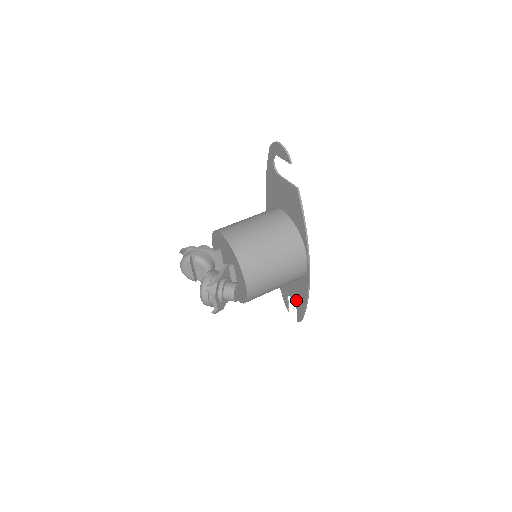
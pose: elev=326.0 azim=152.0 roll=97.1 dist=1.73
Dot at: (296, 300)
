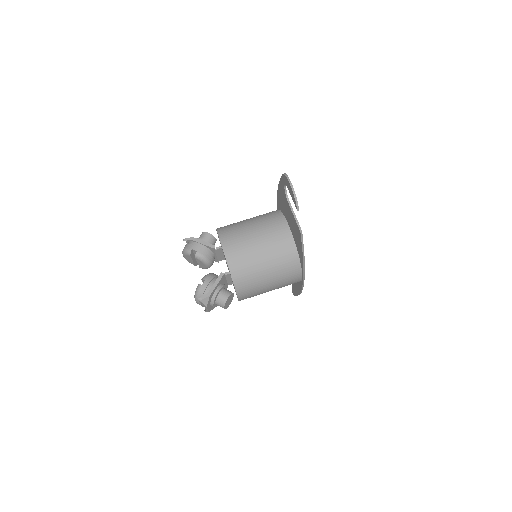
Dot at: occluded
